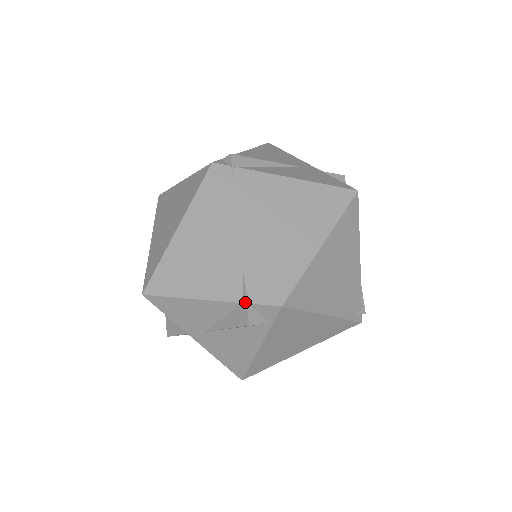
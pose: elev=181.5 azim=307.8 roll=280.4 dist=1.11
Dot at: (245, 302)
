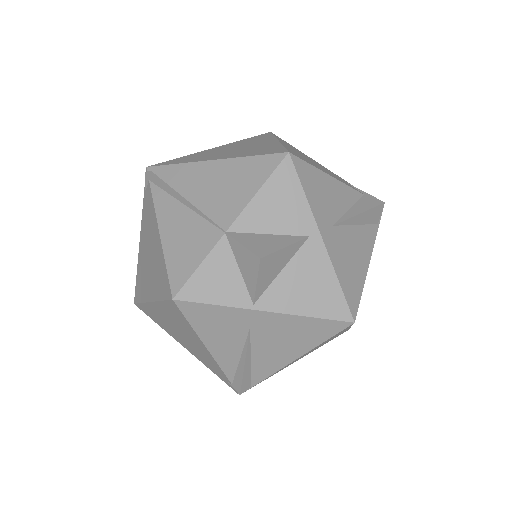
Dot at: (366, 193)
